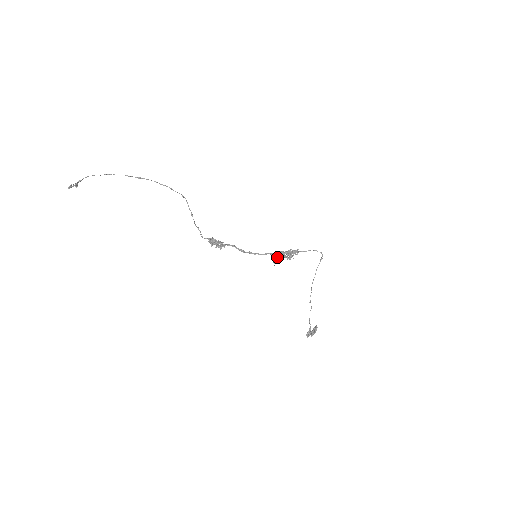
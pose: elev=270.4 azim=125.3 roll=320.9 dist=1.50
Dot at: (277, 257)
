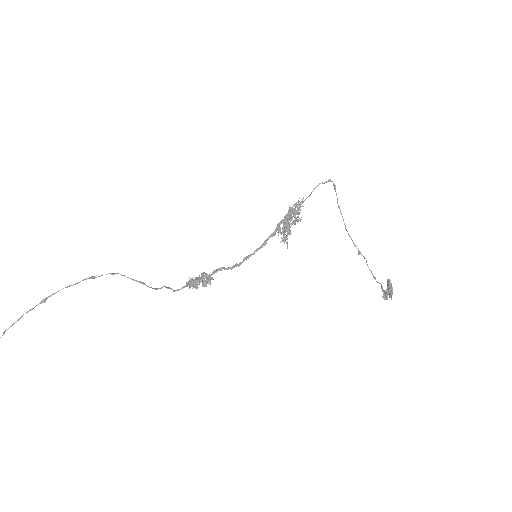
Dot at: occluded
